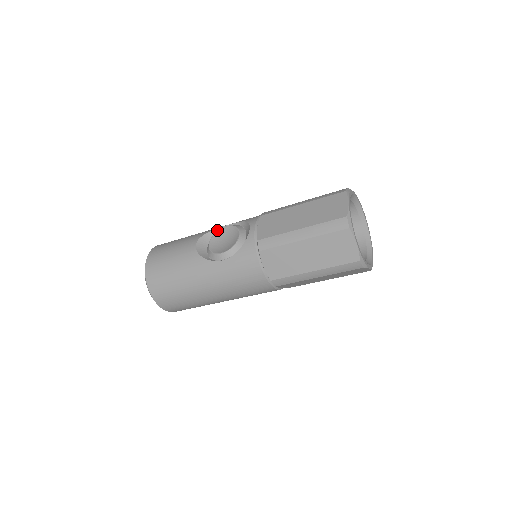
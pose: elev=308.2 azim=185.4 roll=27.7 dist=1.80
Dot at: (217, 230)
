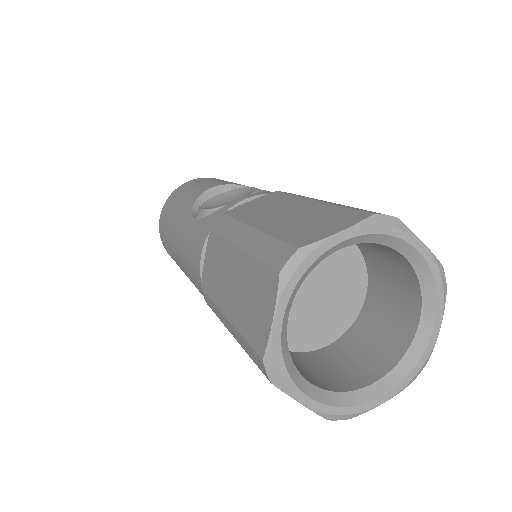
Dot at: occluded
